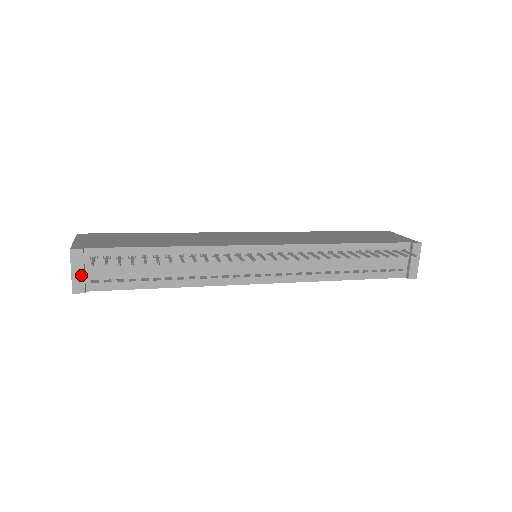
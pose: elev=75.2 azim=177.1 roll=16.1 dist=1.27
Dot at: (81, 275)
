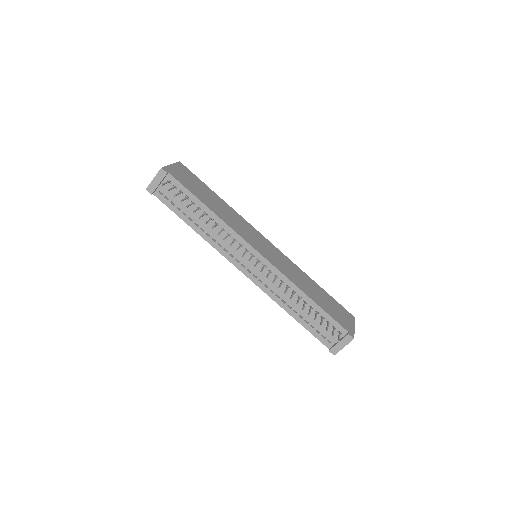
Dot at: (156, 184)
